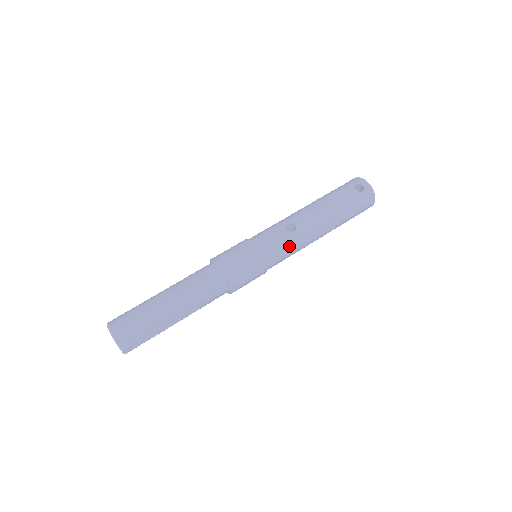
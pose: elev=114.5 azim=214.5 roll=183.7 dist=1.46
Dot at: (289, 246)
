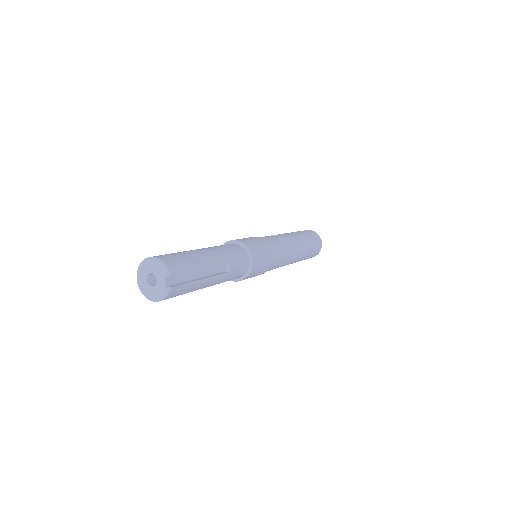
Dot at: (281, 243)
